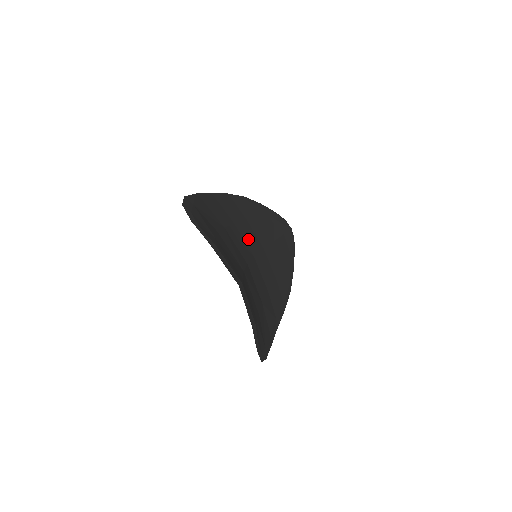
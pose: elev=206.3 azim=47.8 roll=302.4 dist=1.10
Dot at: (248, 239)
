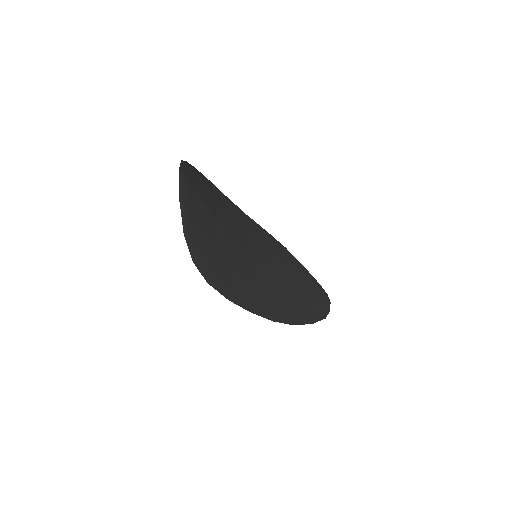
Dot at: (259, 250)
